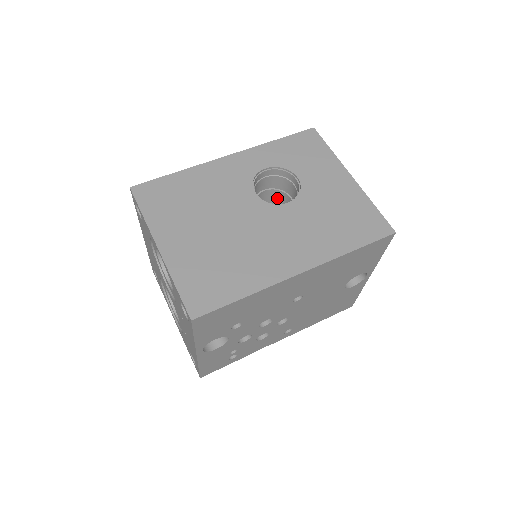
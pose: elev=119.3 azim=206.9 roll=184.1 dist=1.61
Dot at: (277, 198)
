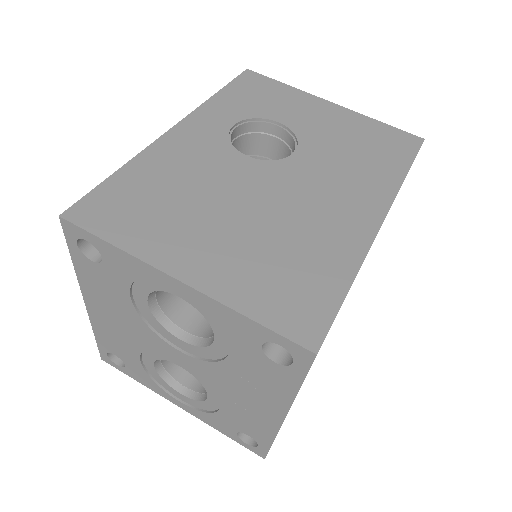
Dot at: occluded
